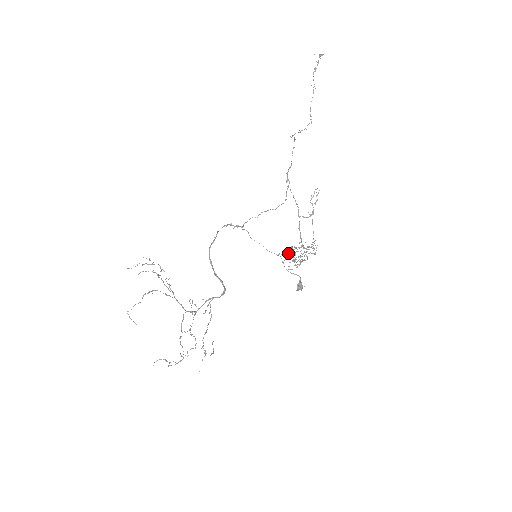
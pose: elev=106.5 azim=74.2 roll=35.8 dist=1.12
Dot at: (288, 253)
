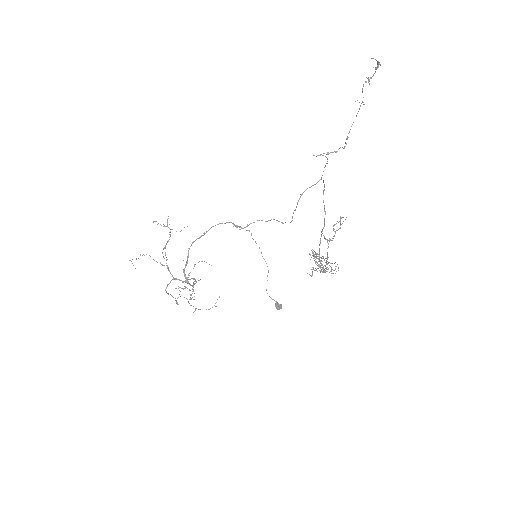
Dot at: occluded
